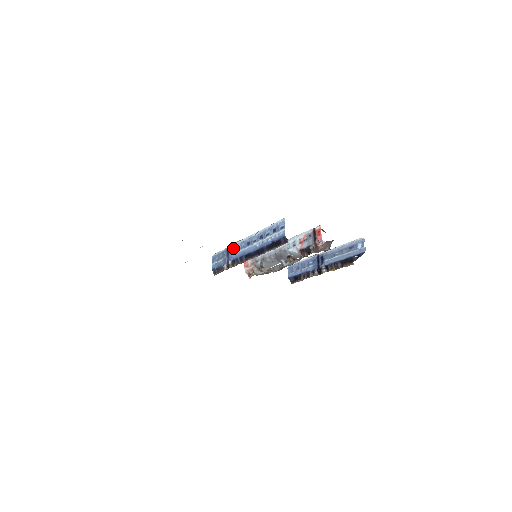
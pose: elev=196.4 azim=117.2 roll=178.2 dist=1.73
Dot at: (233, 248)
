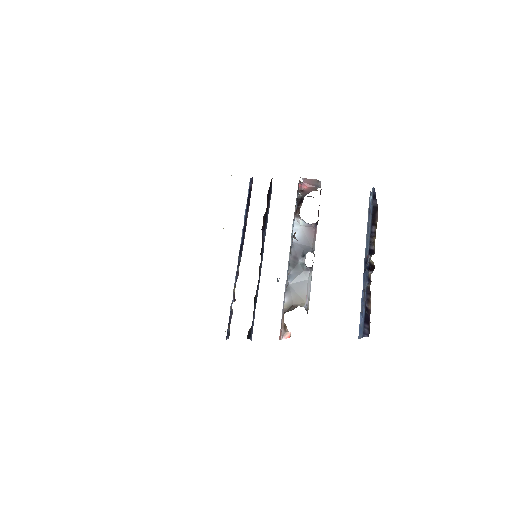
Dot at: occluded
